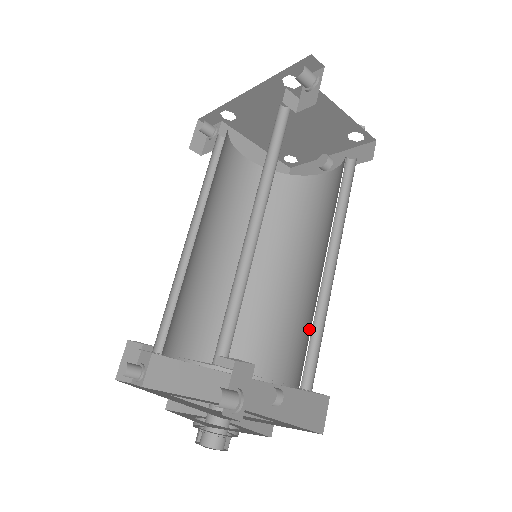
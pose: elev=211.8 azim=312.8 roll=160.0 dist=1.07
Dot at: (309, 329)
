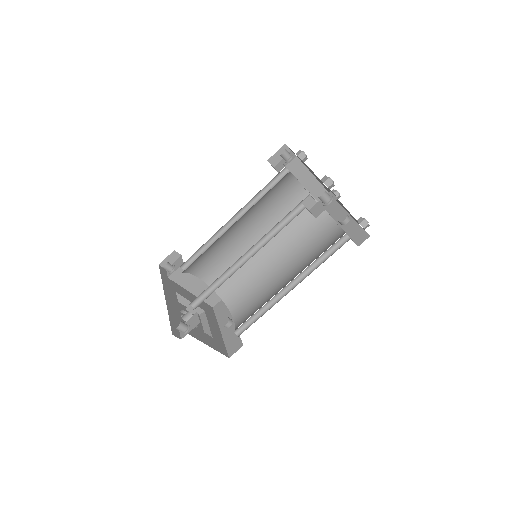
Dot at: occluded
